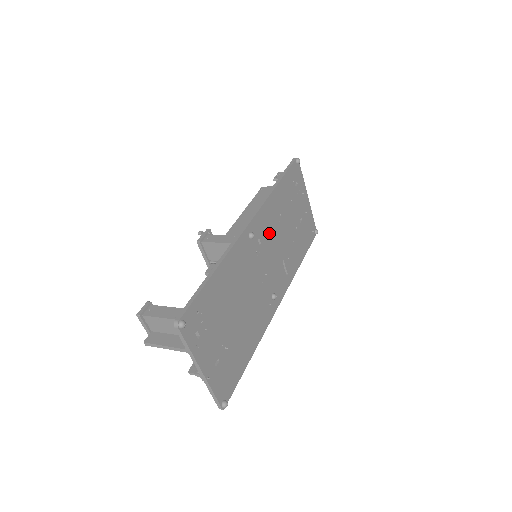
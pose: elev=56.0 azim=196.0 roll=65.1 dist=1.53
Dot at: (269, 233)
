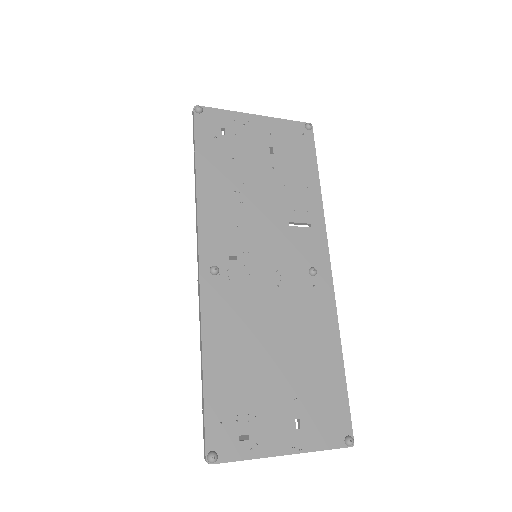
Dot at: (238, 231)
